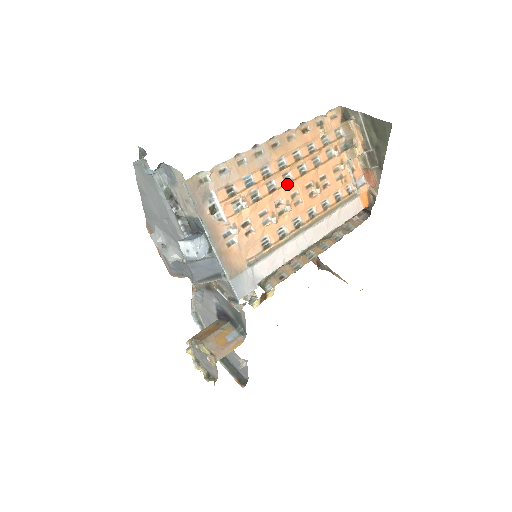
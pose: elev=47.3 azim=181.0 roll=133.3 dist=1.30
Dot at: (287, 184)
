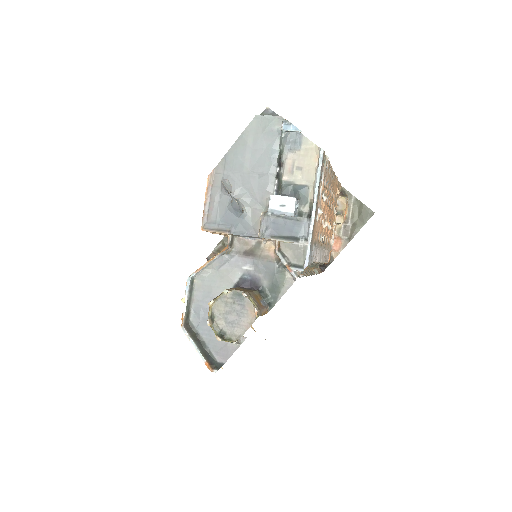
Dot at: (329, 207)
